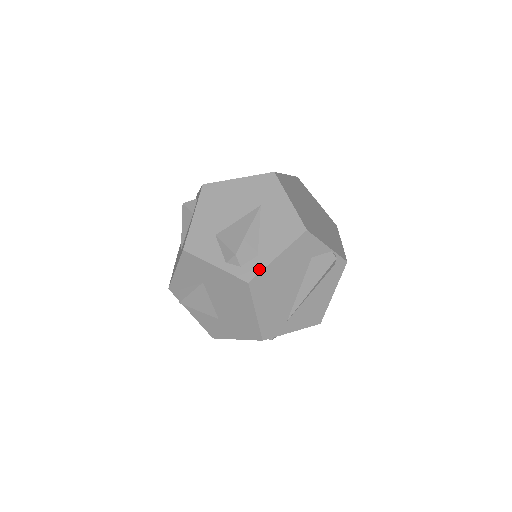
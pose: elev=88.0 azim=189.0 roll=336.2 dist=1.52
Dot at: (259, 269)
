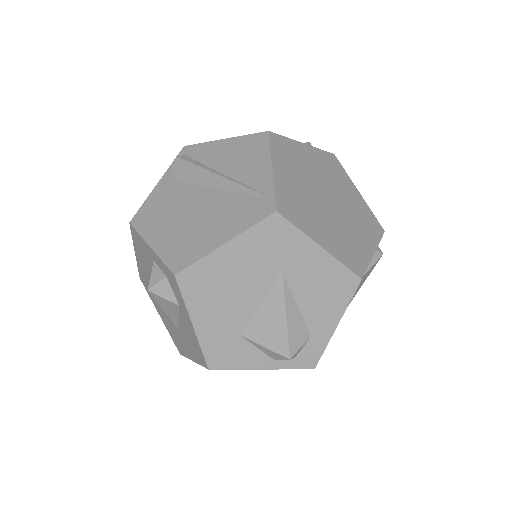
Dot at: (321, 350)
